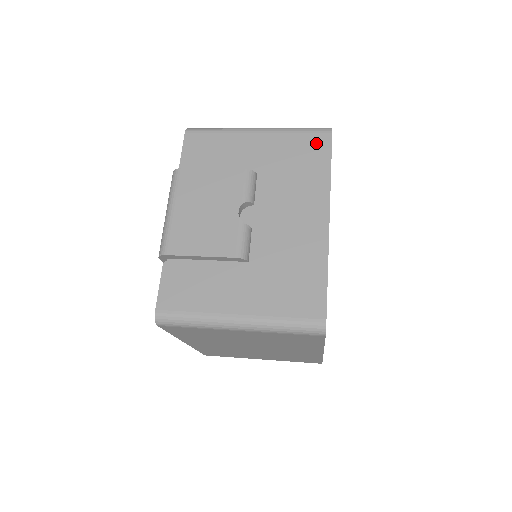
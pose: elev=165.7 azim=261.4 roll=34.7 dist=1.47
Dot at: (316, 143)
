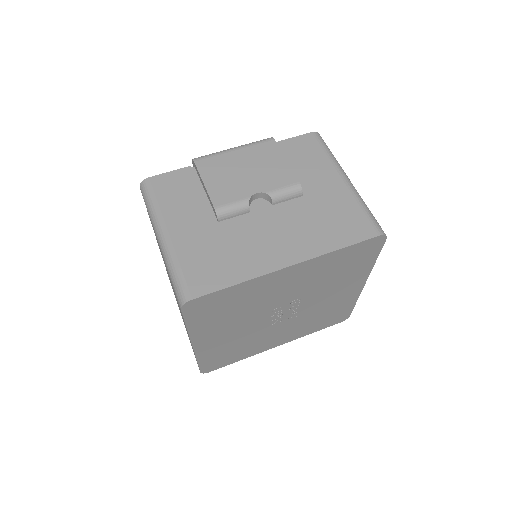
Dot at: (360, 227)
